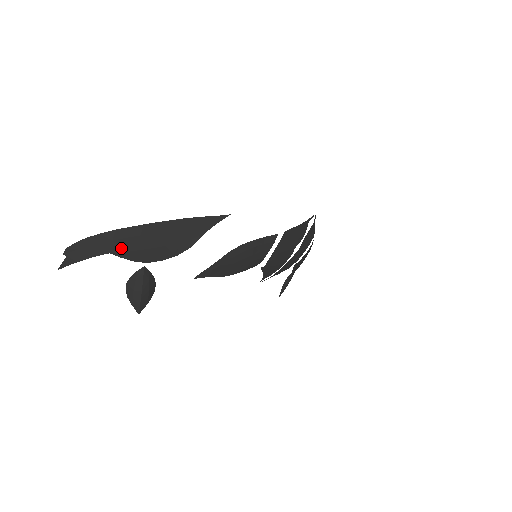
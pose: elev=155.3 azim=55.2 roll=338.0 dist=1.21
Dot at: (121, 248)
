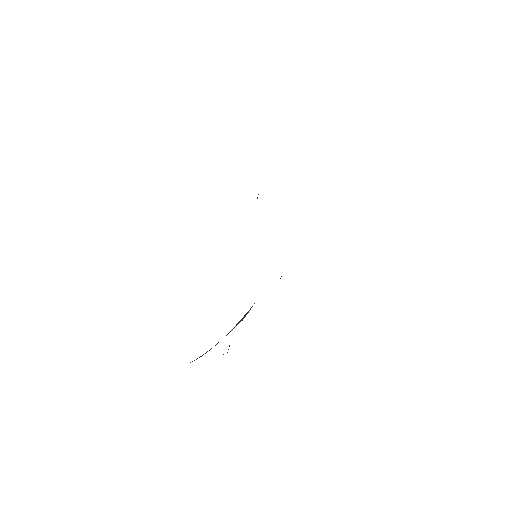
Dot at: occluded
